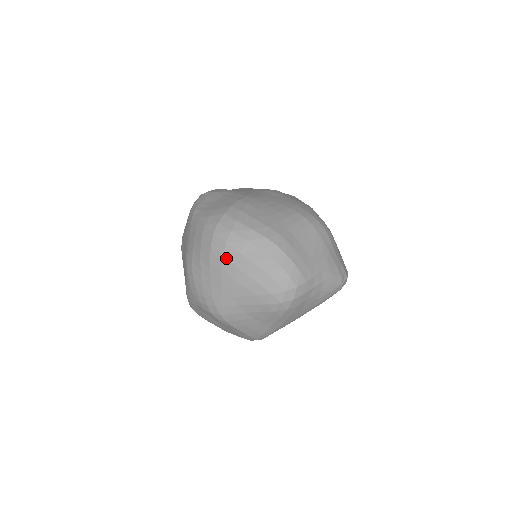
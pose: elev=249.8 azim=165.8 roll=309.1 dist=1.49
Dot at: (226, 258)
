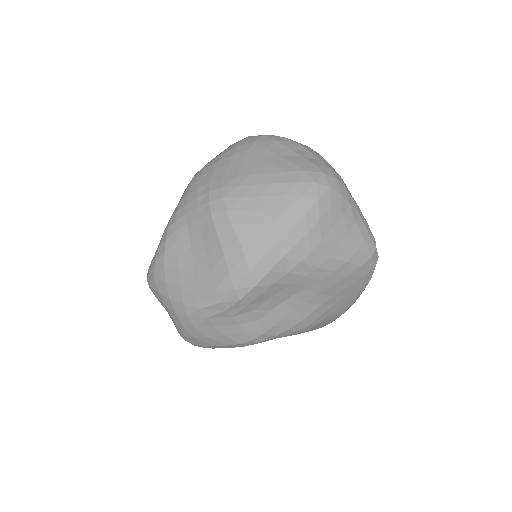
Dot at: (259, 143)
